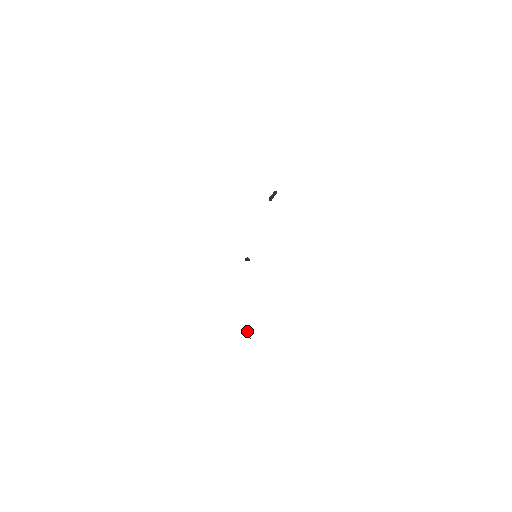
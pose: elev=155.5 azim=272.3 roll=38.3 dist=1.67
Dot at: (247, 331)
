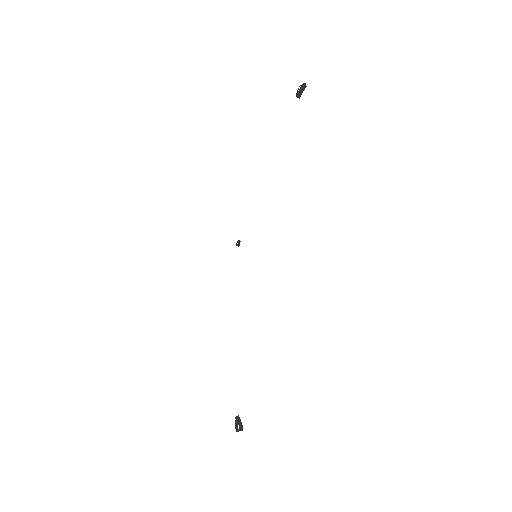
Dot at: (298, 89)
